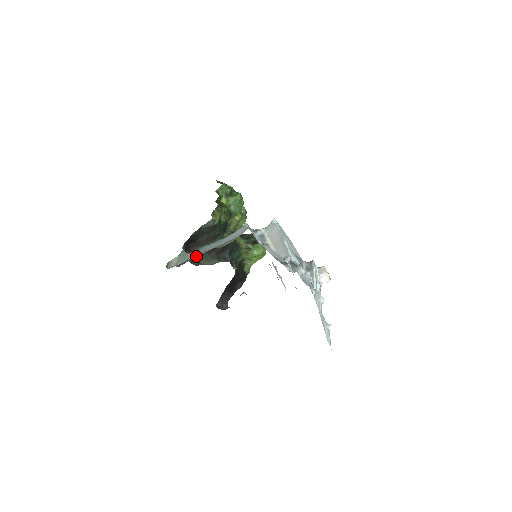
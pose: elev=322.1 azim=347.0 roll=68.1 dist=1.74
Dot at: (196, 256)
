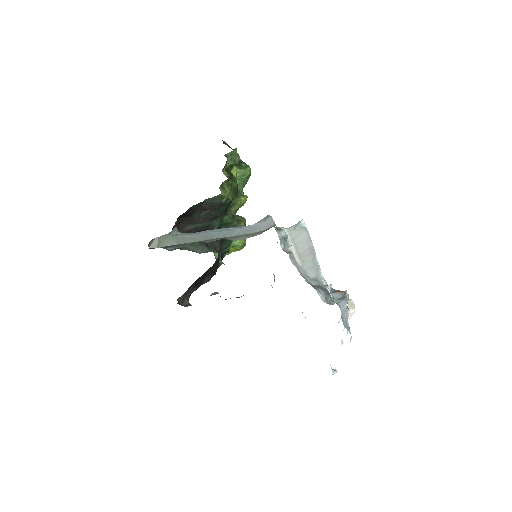
Dot at: (196, 242)
